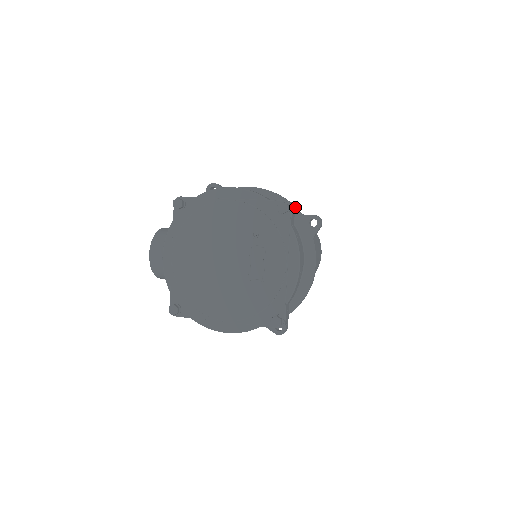
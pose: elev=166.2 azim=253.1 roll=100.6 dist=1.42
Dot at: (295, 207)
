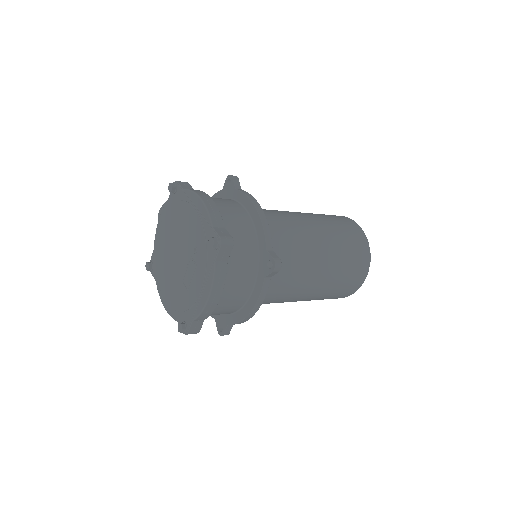
Dot at: (266, 240)
